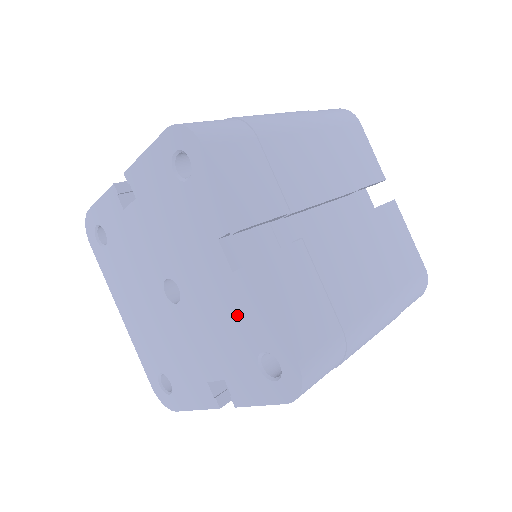
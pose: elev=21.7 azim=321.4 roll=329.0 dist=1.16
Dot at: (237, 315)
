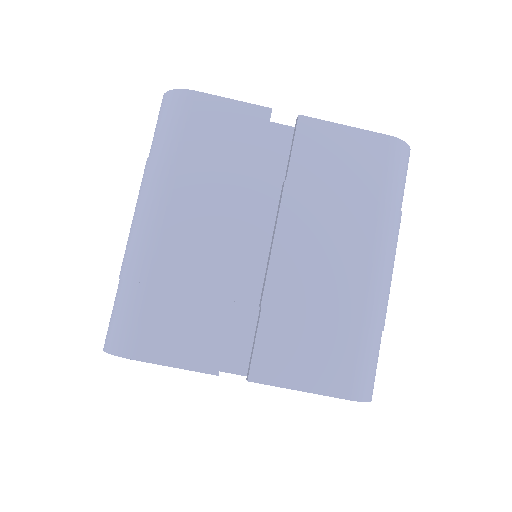
Dot at: occluded
